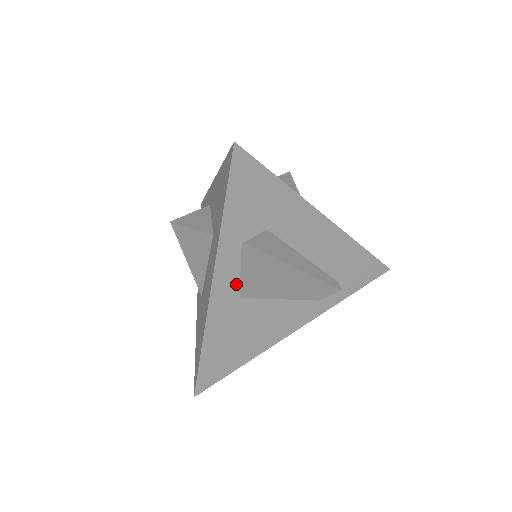
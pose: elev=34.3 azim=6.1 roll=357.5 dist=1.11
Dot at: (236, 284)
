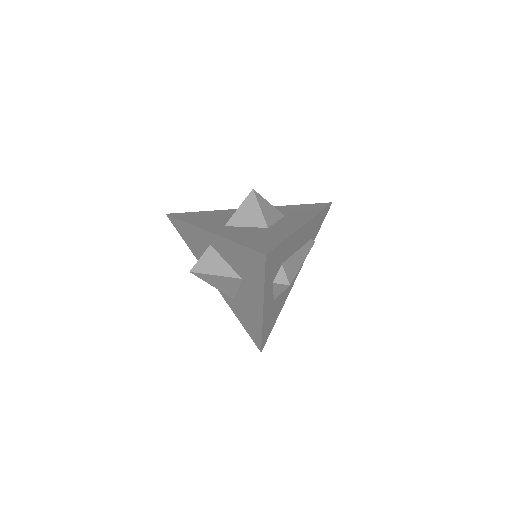
Dot at: (272, 298)
